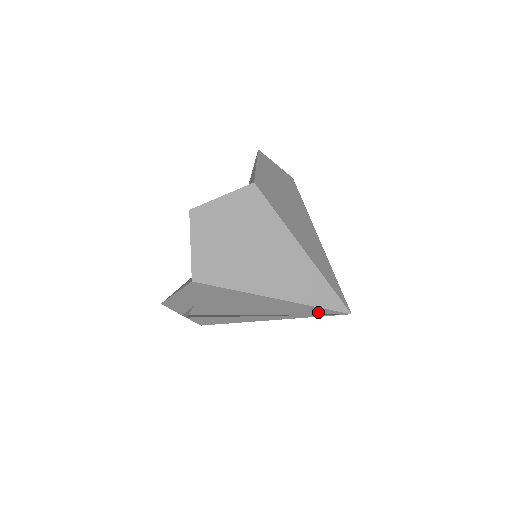
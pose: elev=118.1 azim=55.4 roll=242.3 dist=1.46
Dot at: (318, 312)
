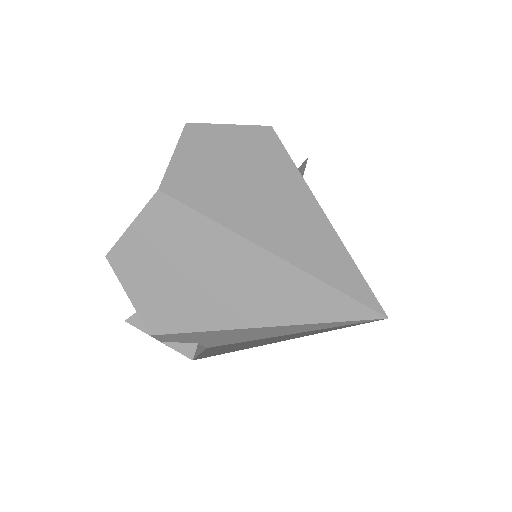
Dot at: (334, 306)
